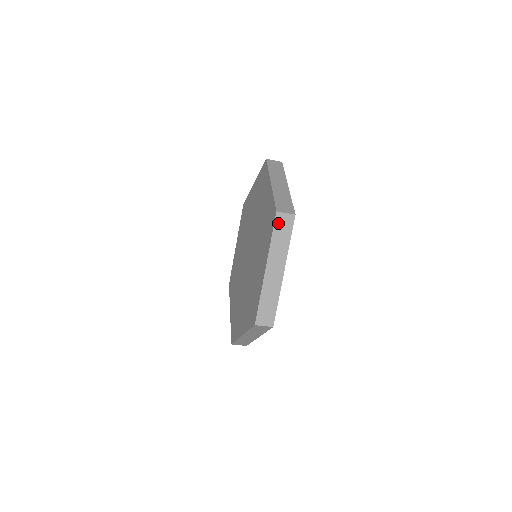
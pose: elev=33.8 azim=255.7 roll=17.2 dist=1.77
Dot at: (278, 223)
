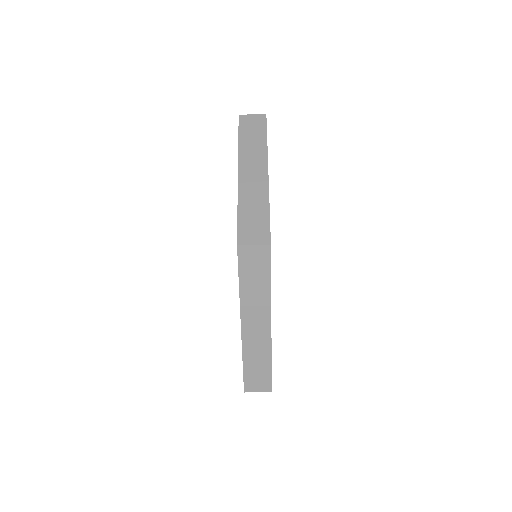
Dot at: (244, 262)
